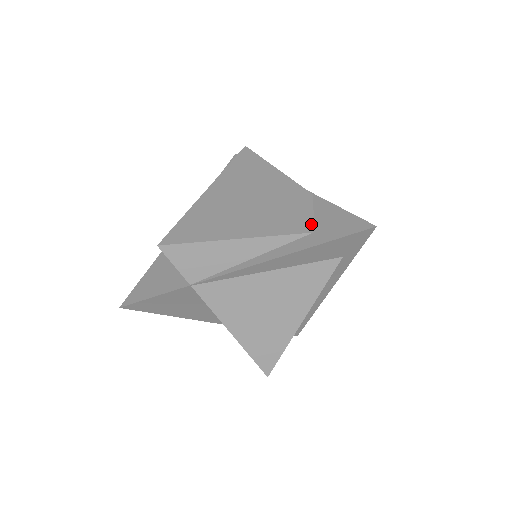
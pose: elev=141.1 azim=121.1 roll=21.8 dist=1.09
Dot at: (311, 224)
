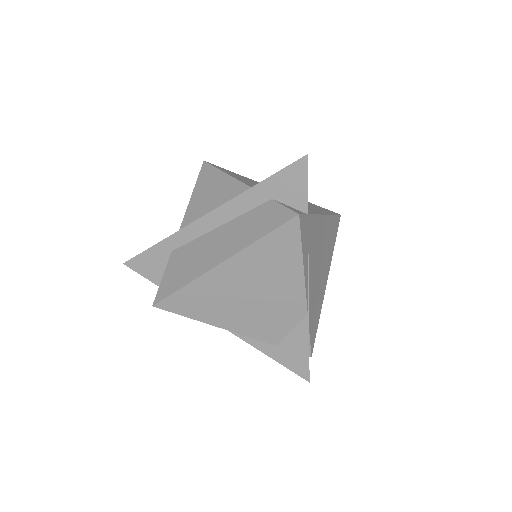
Dot at: (280, 339)
